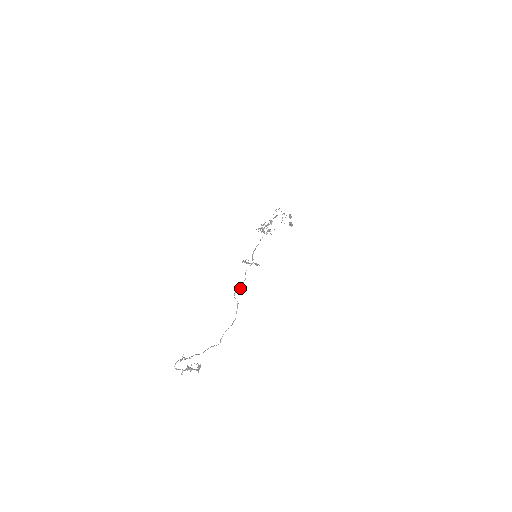
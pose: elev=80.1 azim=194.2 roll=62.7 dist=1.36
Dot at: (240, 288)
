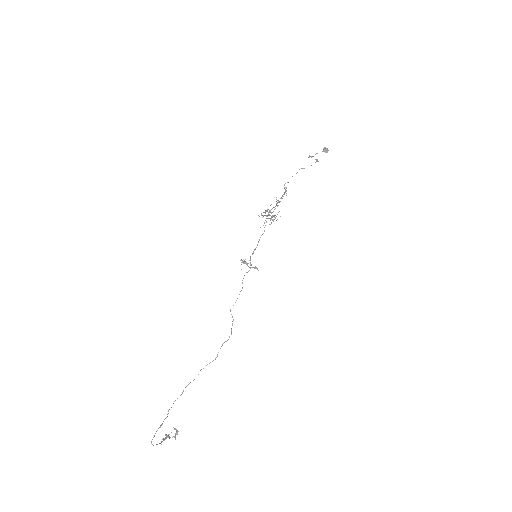
Dot at: (236, 300)
